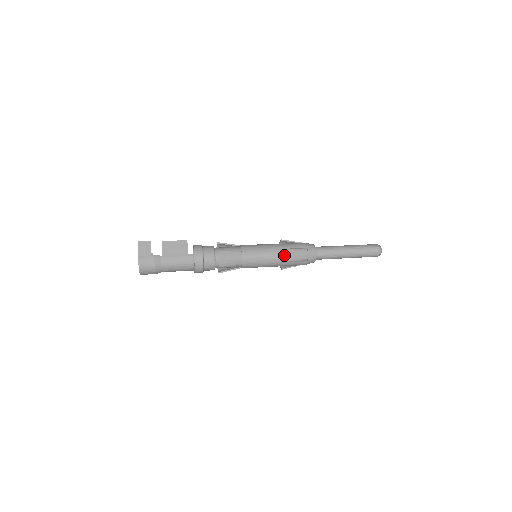
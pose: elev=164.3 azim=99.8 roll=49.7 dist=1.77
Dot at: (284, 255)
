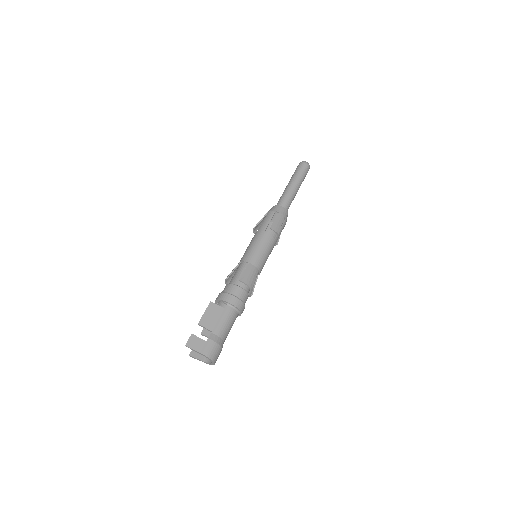
Dot at: (271, 232)
